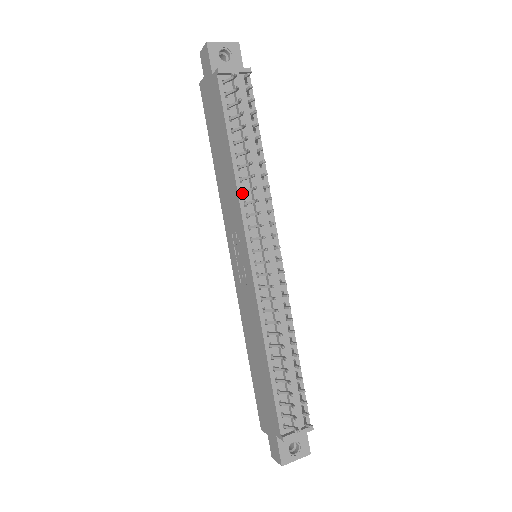
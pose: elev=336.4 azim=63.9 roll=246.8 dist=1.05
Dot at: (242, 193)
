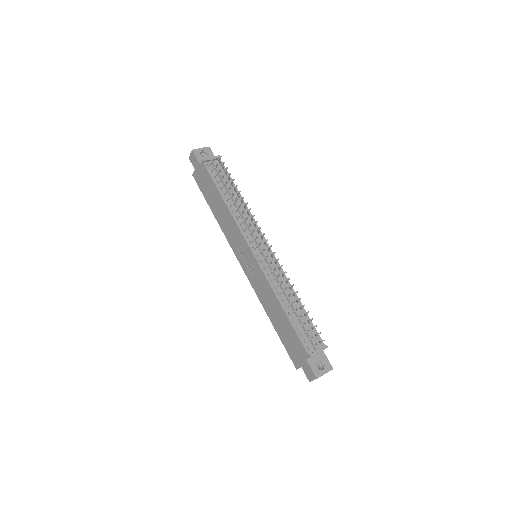
Dot at: (236, 219)
